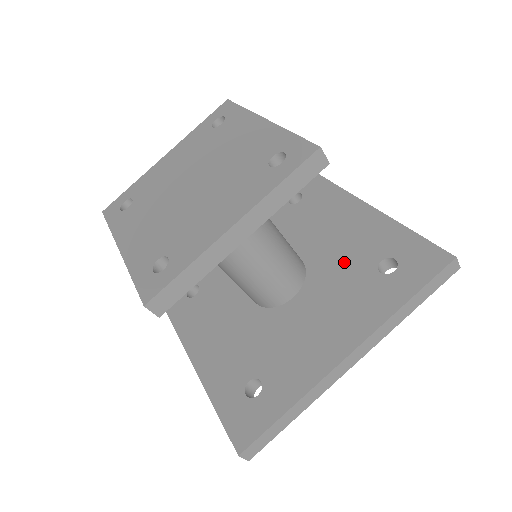
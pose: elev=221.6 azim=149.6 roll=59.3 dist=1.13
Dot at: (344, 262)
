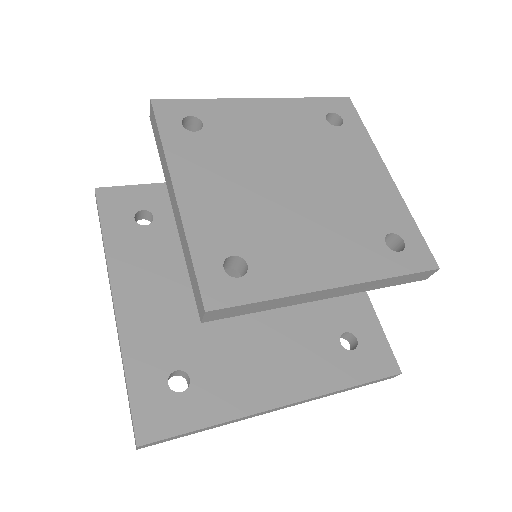
Dot at: (315, 309)
